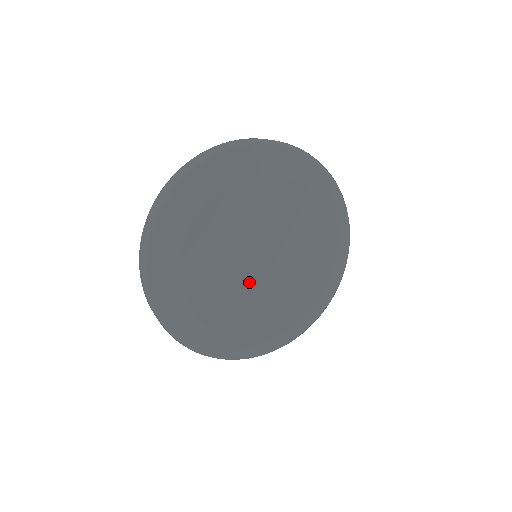
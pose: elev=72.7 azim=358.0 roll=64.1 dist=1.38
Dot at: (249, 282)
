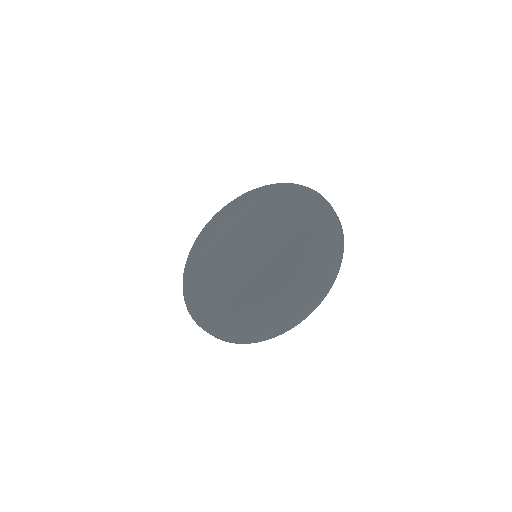
Dot at: (238, 266)
